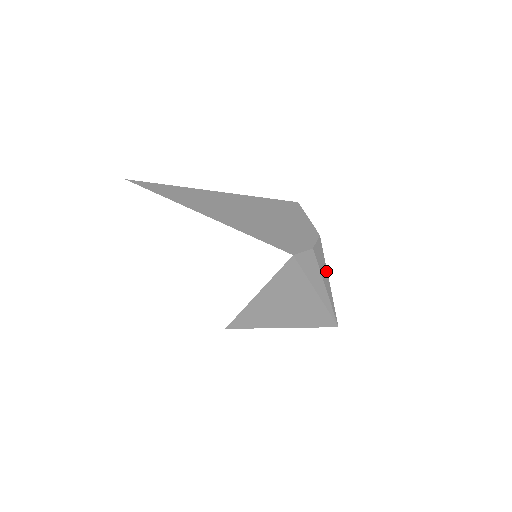
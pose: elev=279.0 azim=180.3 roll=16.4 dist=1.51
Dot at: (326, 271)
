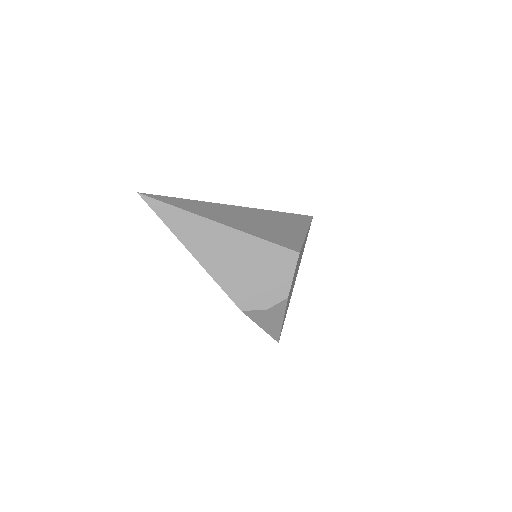
Dot at: (282, 317)
